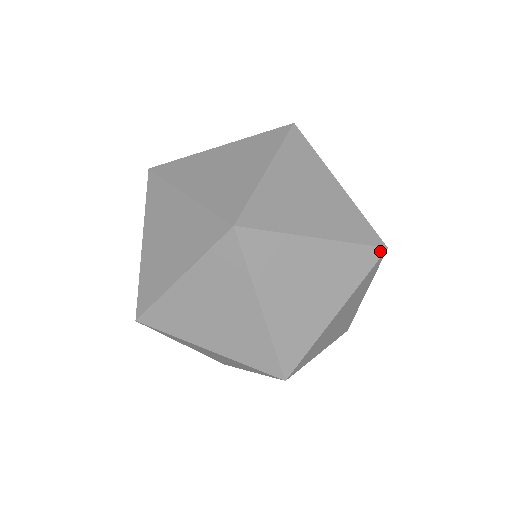
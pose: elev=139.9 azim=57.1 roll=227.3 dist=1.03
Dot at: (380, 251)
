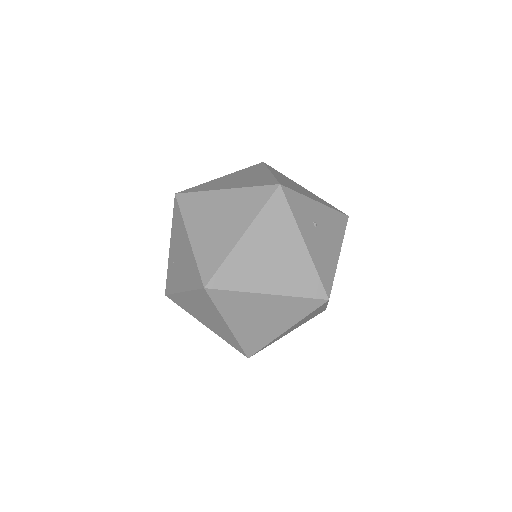
Dot at: (322, 301)
